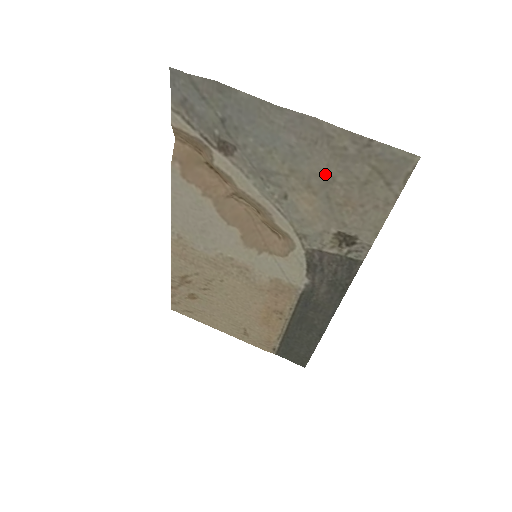
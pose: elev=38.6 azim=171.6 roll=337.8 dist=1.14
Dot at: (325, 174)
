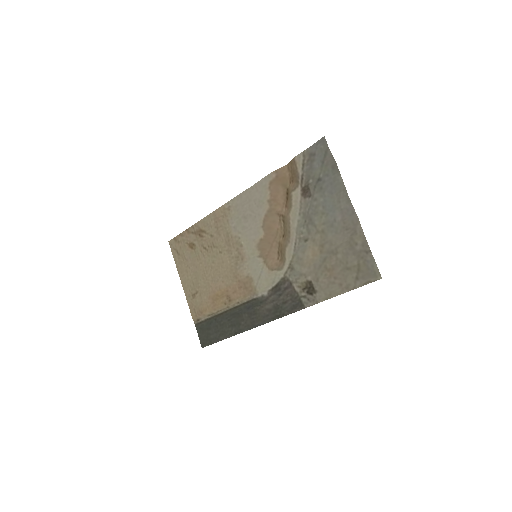
Dot at: (335, 247)
